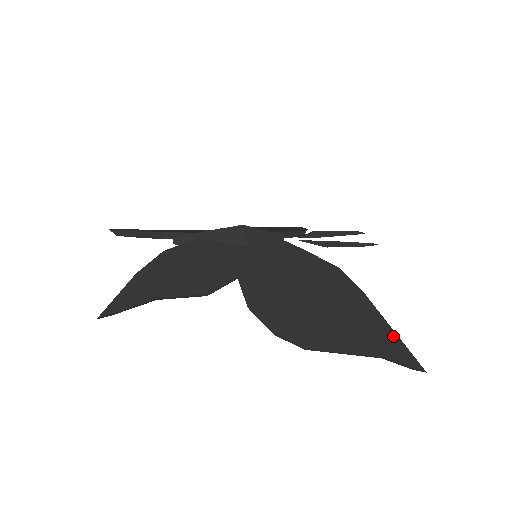
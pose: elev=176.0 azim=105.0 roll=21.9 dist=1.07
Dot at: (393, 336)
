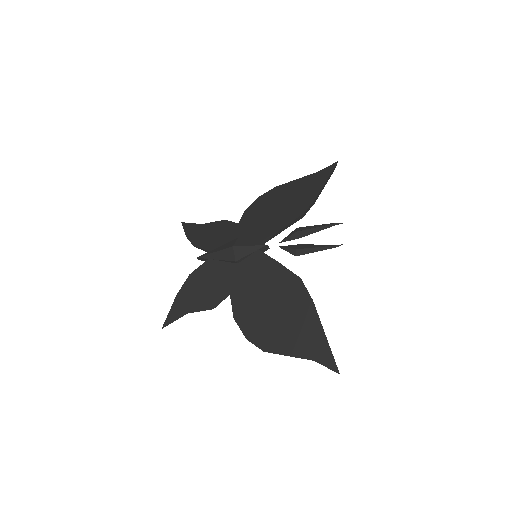
Dot at: (325, 343)
